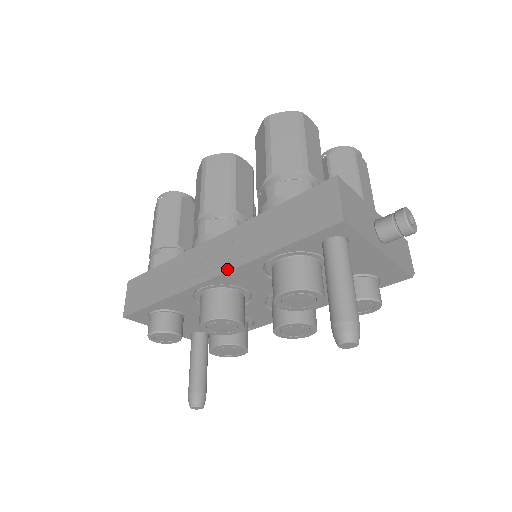
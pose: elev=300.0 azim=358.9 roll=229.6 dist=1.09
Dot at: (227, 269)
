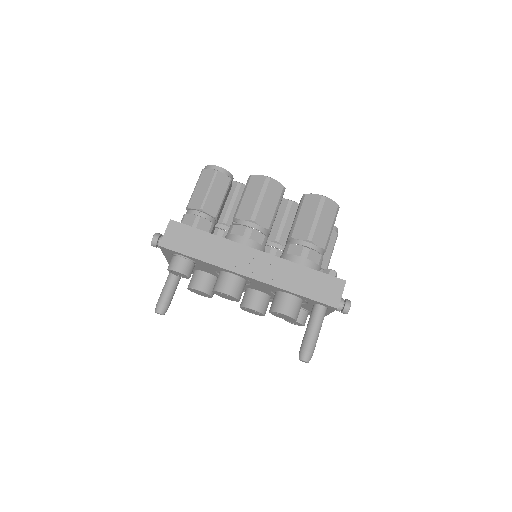
Dot at: (261, 280)
